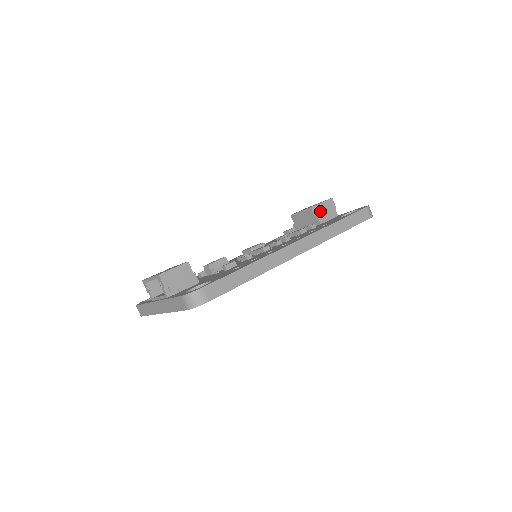
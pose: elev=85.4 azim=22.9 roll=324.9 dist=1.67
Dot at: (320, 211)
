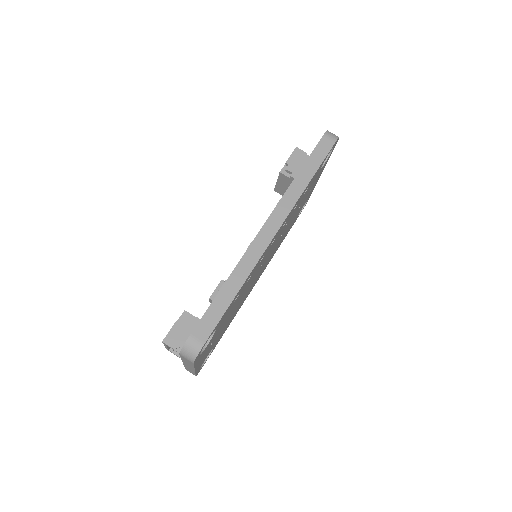
Dot at: (291, 169)
